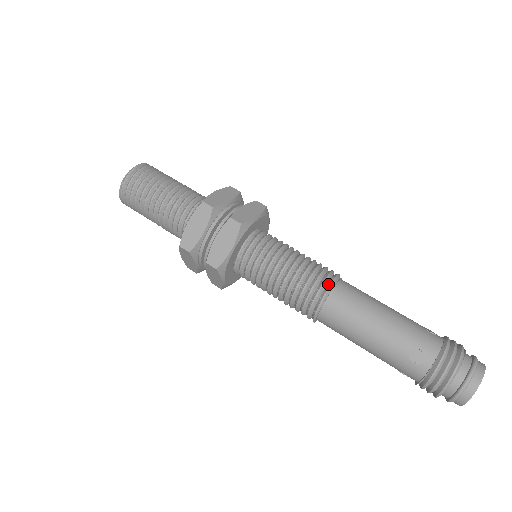
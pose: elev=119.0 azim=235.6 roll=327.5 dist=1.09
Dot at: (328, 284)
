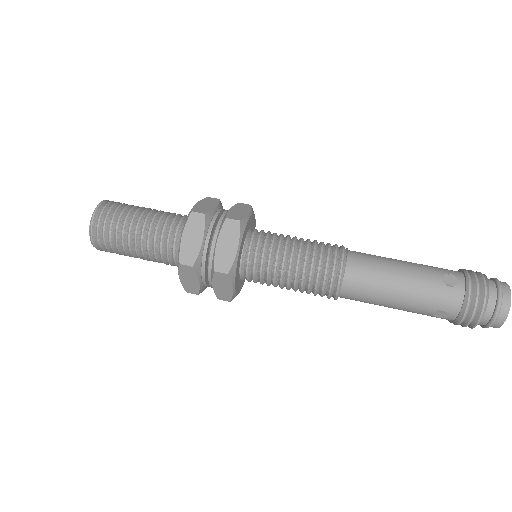
Dot at: (336, 281)
